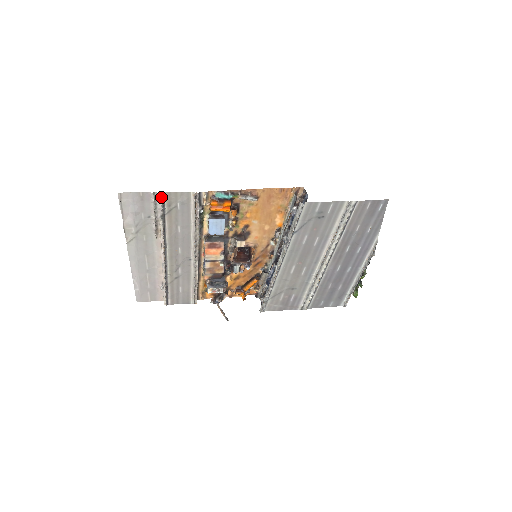
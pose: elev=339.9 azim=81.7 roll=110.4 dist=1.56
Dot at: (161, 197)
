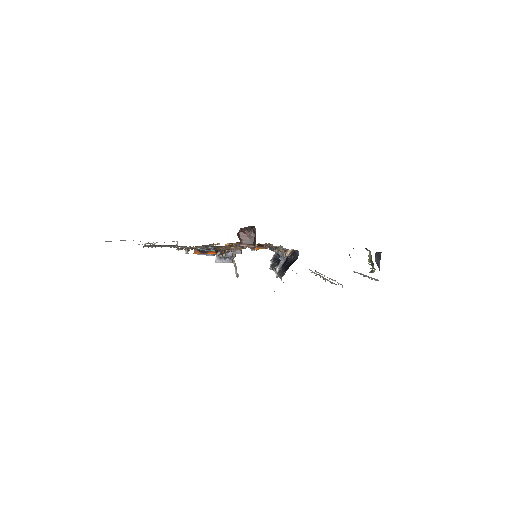
Dot at: (144, 246)
